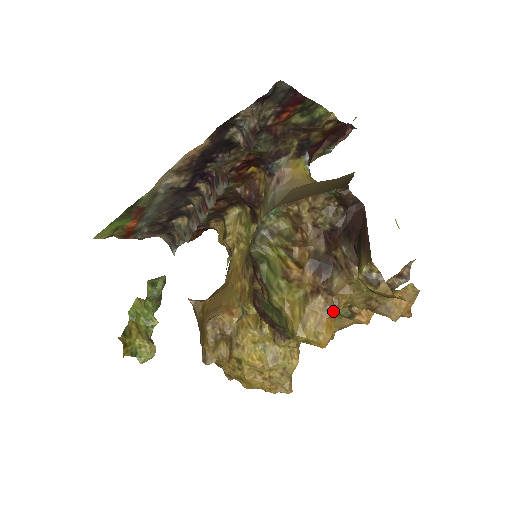
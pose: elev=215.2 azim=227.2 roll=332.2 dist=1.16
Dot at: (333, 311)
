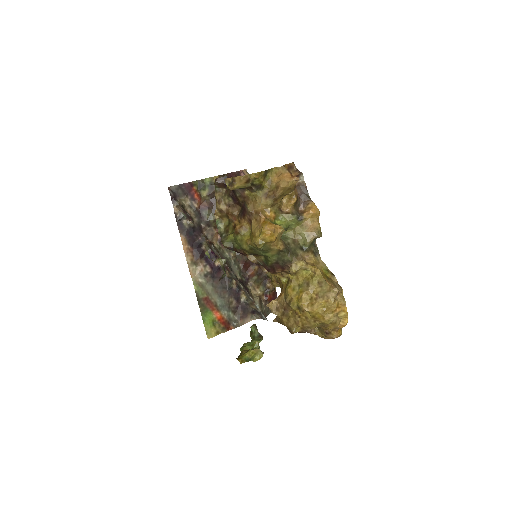
Dot at: (260, 217)
